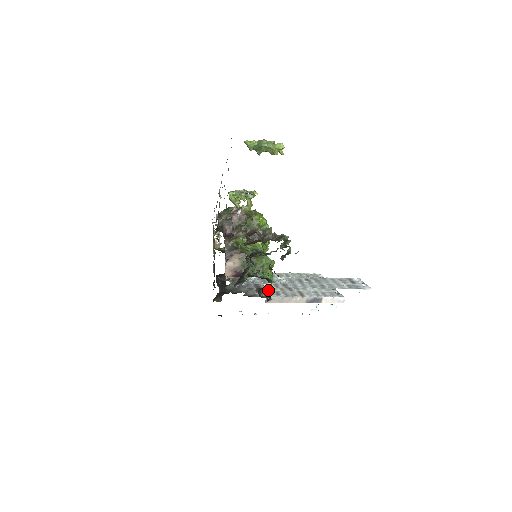
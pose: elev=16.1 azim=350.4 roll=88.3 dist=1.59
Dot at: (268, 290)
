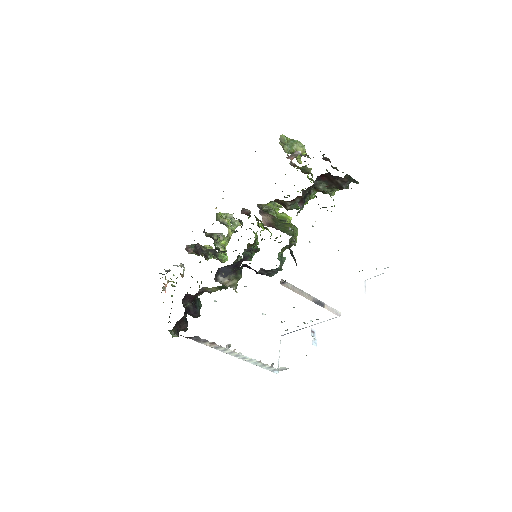
Dot at: occluded
